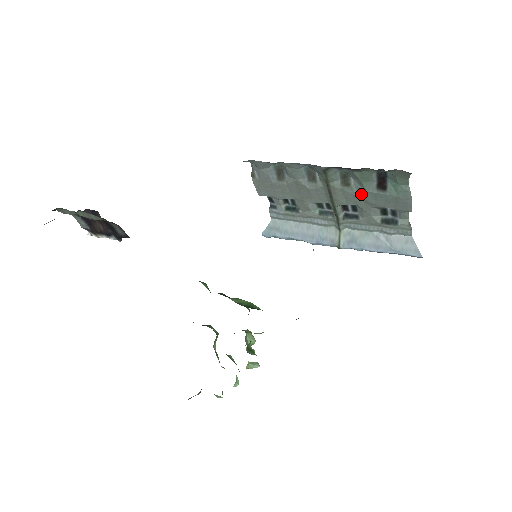
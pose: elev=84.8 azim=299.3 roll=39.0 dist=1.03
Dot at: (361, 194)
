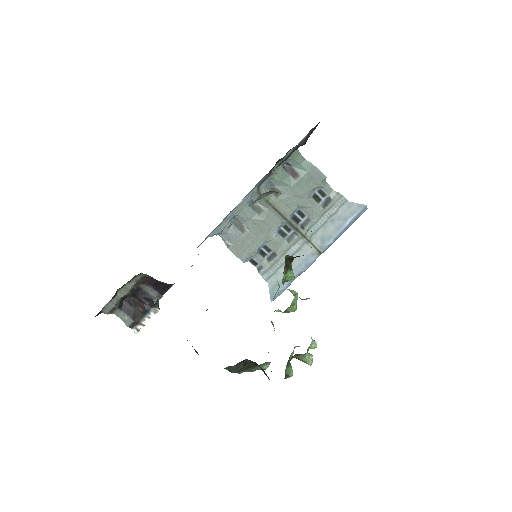
Dot at: (291, 193)
